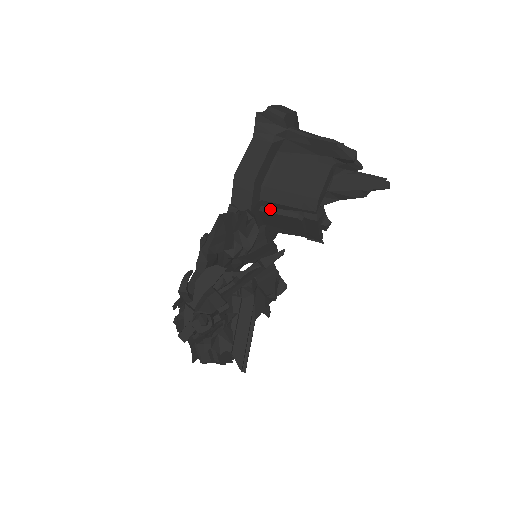
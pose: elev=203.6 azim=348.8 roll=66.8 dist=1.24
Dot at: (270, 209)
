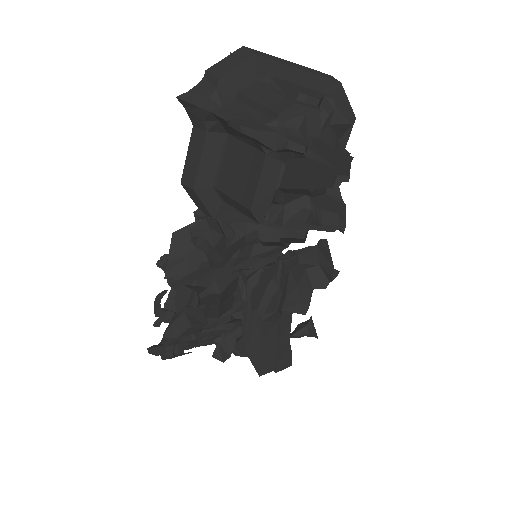
Dot at: occluded
